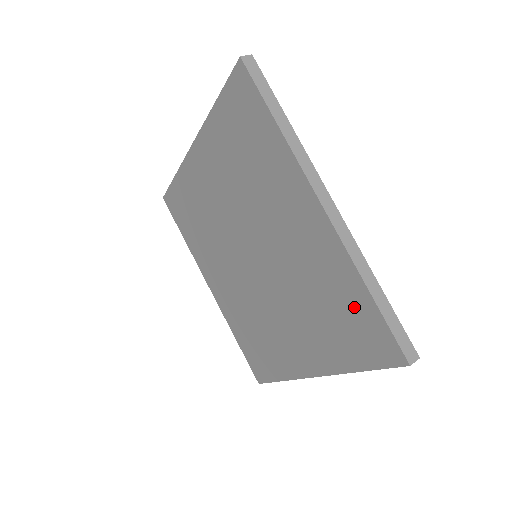
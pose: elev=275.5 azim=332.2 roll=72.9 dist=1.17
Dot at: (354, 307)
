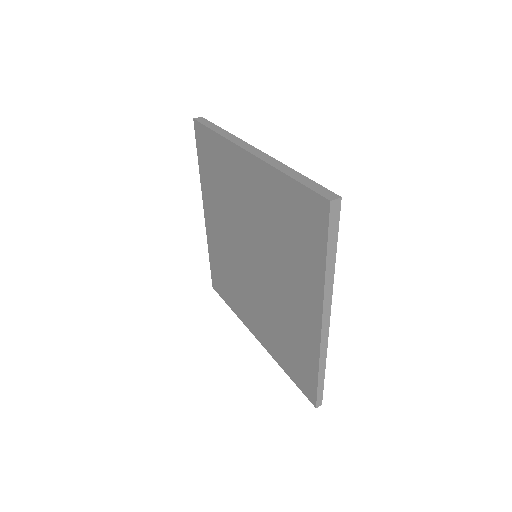
Dot at: (292, 203)
